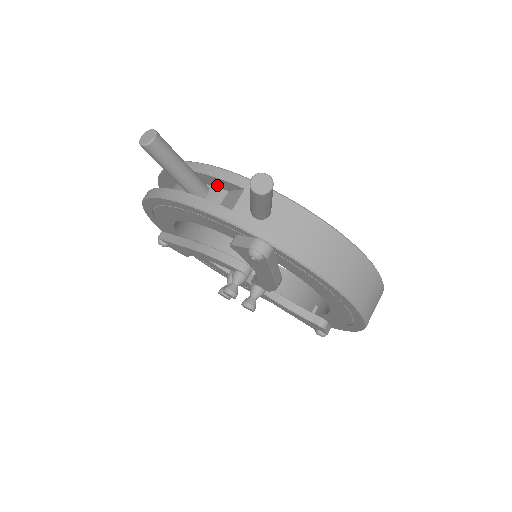
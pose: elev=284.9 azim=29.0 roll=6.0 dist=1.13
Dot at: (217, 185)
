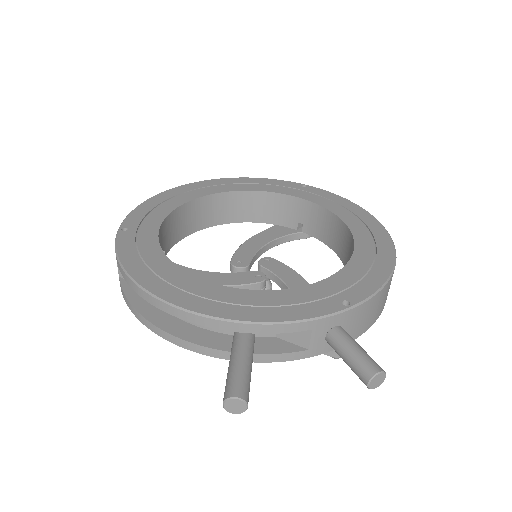
Dot at: occluded
